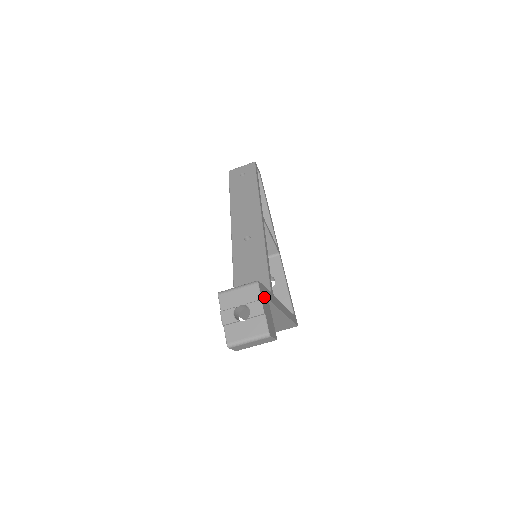
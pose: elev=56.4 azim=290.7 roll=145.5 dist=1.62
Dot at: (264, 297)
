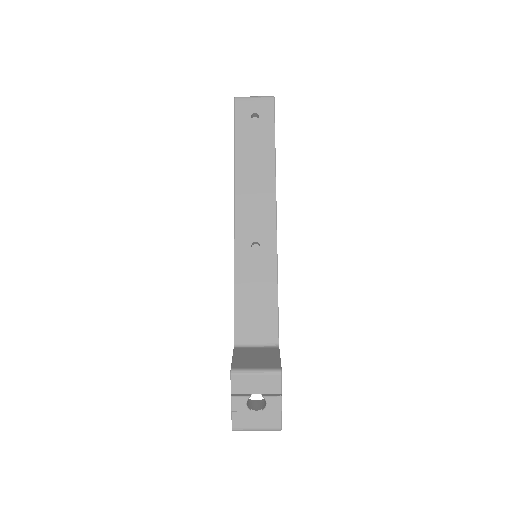
Dot at: occluded
